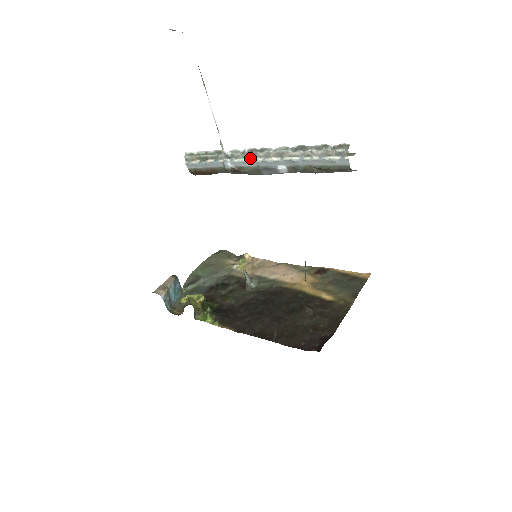
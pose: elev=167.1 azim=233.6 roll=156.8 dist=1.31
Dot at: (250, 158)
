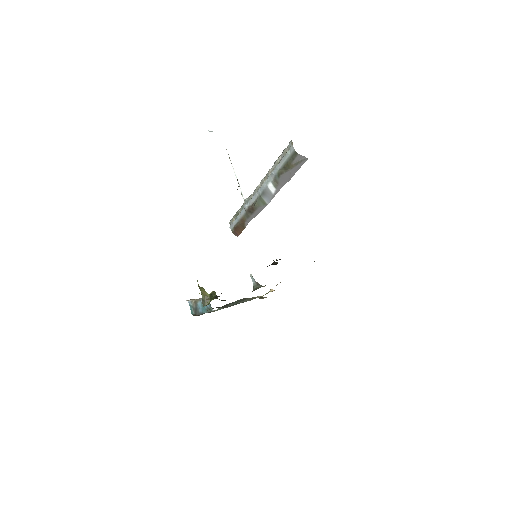
Dot at: (255, 192)
